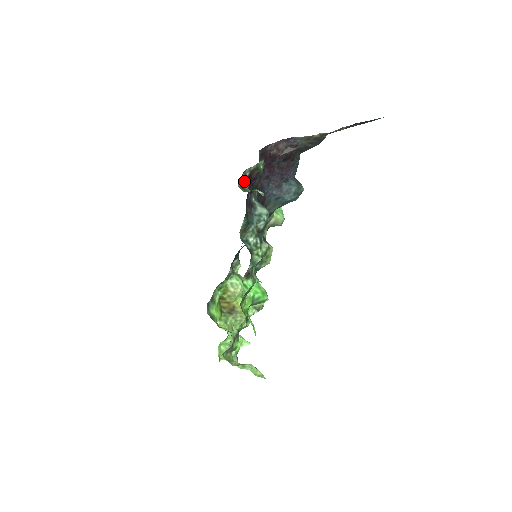
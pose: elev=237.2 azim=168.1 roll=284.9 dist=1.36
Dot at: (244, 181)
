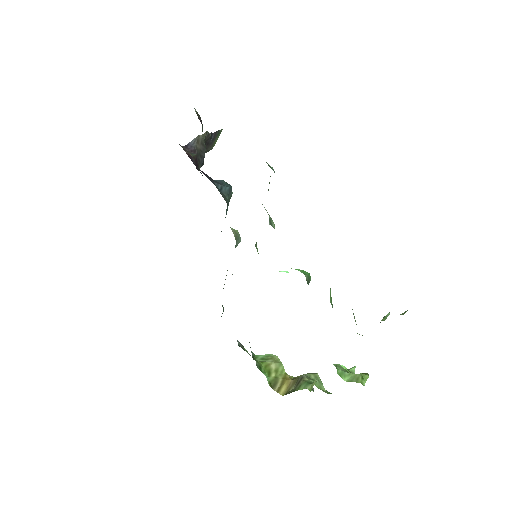
Dot at: occluded
